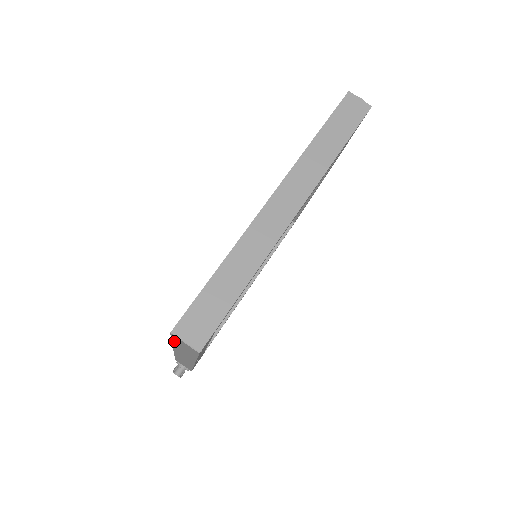
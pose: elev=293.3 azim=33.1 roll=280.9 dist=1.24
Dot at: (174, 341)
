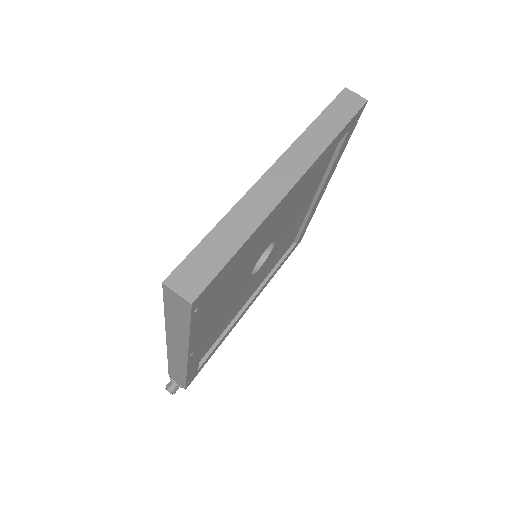
Dot at: (166, 307)
